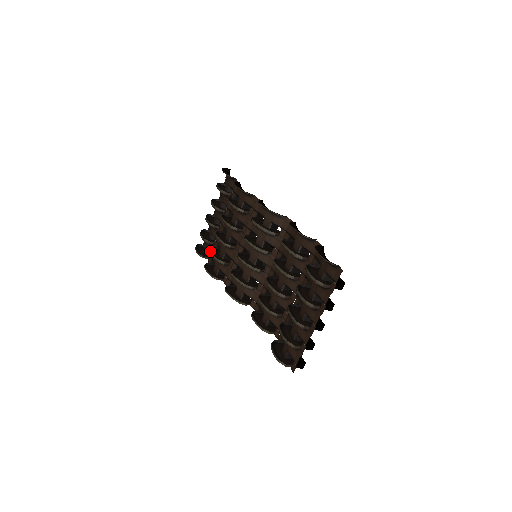
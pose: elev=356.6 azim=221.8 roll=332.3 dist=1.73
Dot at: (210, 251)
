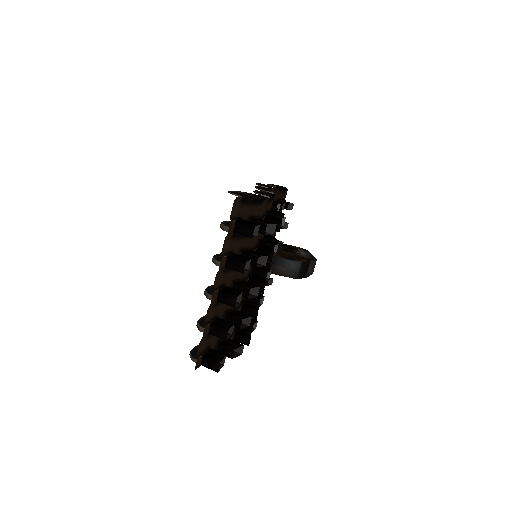
Dot at: occluded
